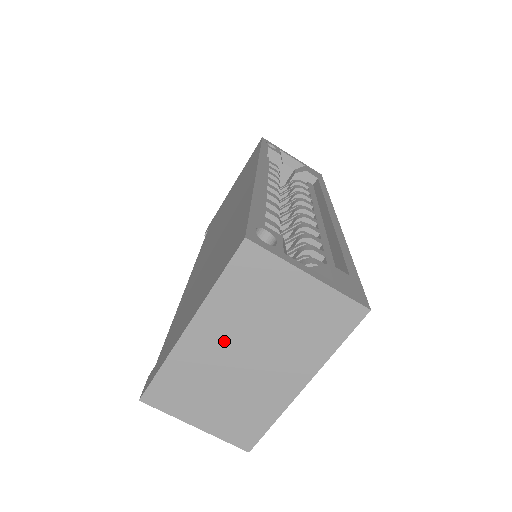
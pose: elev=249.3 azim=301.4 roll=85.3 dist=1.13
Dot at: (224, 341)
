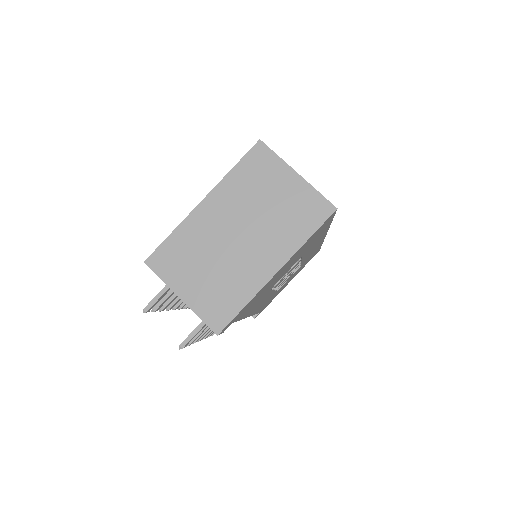
Dot at: (225, 217)
